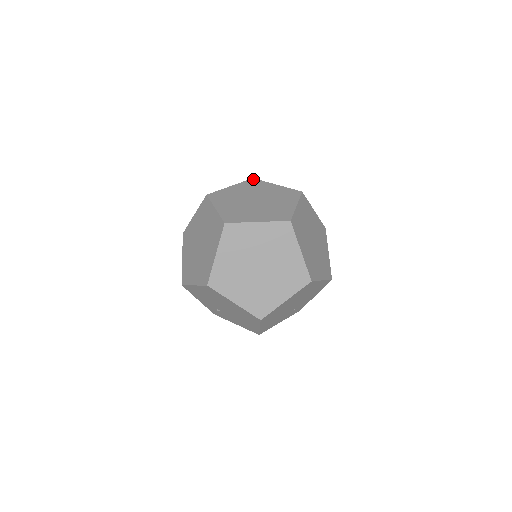
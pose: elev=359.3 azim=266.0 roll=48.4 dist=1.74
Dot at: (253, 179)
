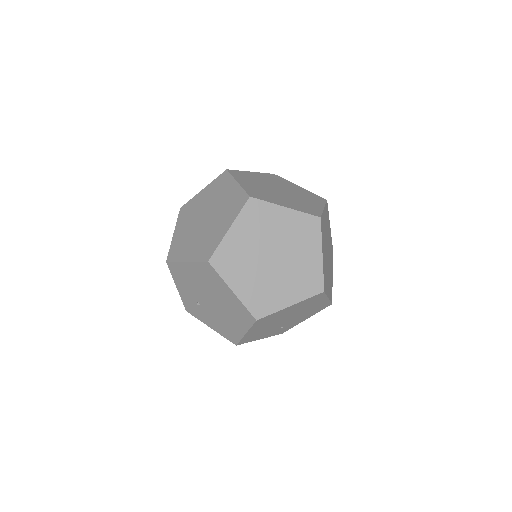
Dot at: occluded
